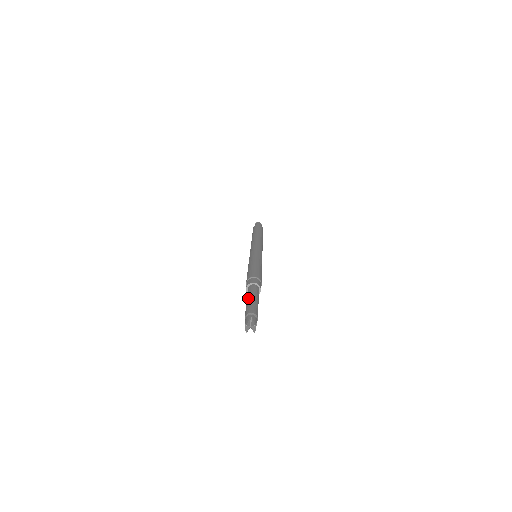
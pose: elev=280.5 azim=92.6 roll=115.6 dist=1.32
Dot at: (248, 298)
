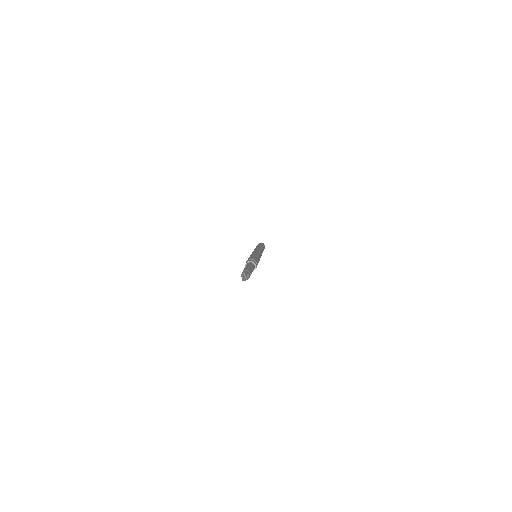
Dot at: occluded
